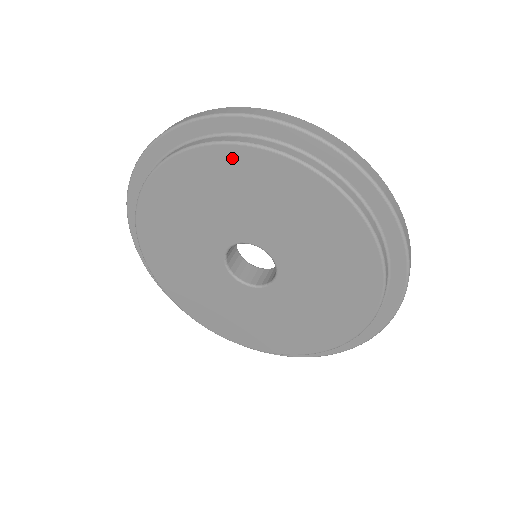
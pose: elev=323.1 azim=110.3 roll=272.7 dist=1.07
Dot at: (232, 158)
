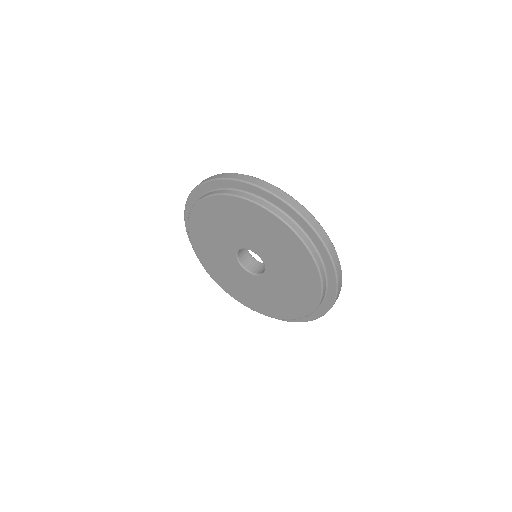
Dot at: (262, 214)
